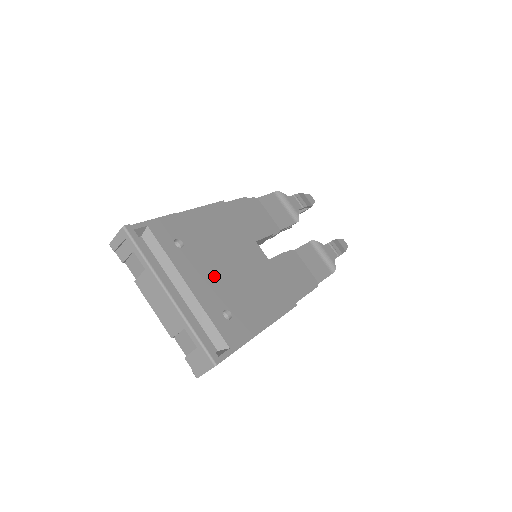
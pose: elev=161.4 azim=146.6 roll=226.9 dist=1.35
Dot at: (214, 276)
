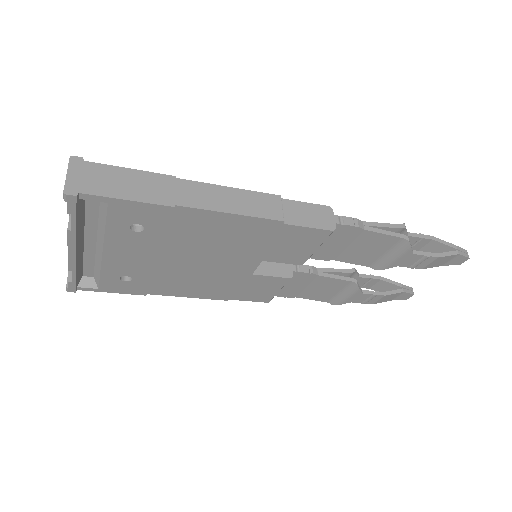
Dot at: occluded
